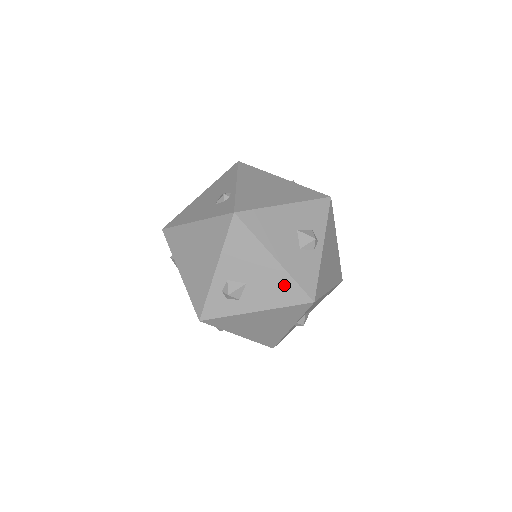
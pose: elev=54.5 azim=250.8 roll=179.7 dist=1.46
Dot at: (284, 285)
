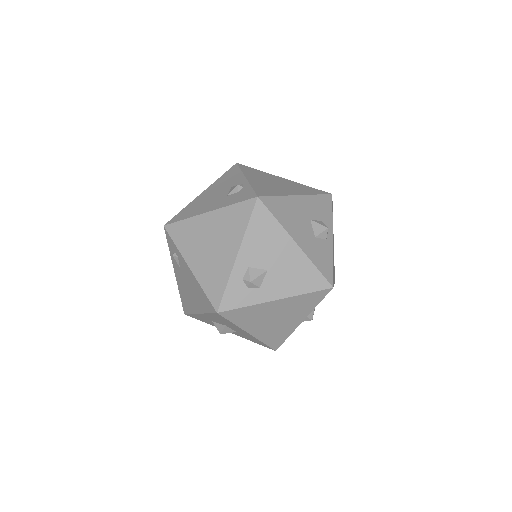
Dot at: (305, 271)
